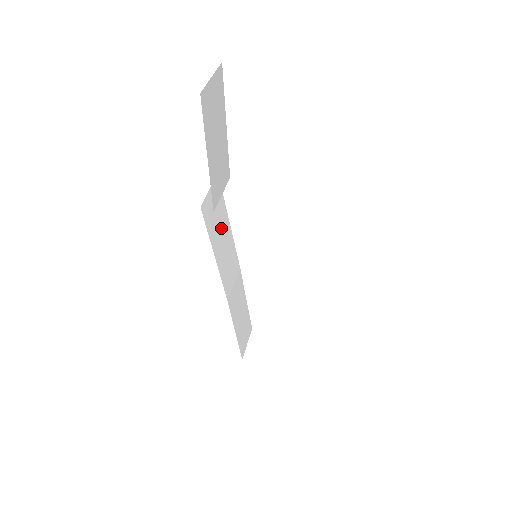
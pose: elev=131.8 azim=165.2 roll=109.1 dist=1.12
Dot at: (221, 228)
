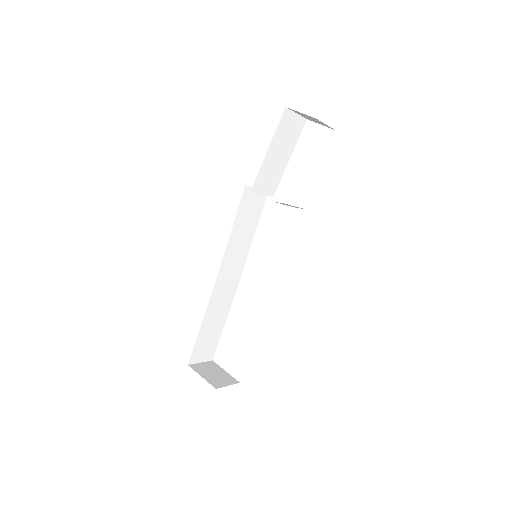
Dot at: (247, 226)
